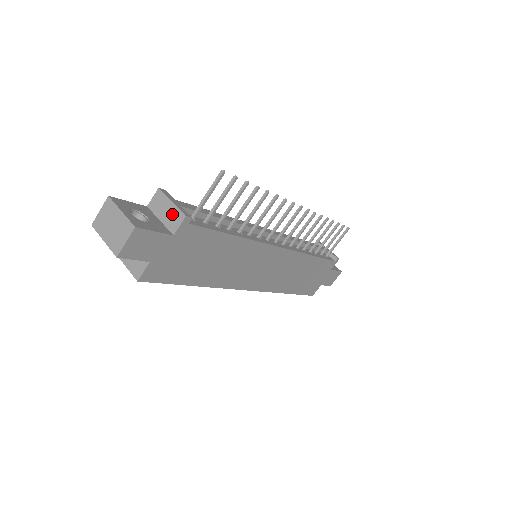
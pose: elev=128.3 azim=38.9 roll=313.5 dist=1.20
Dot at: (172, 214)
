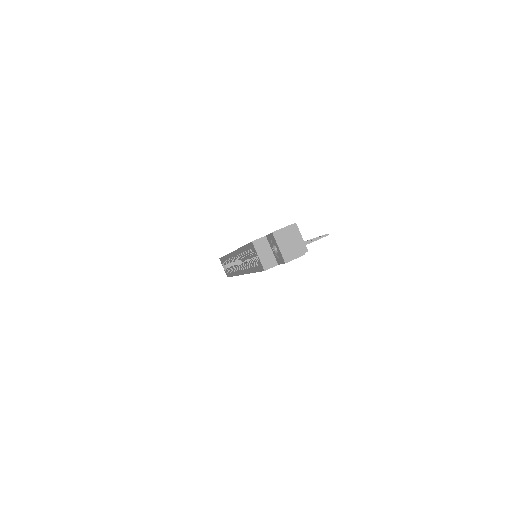
Dot at: occluded
